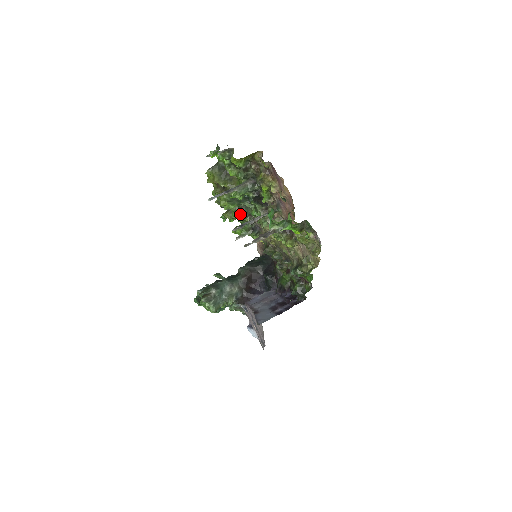
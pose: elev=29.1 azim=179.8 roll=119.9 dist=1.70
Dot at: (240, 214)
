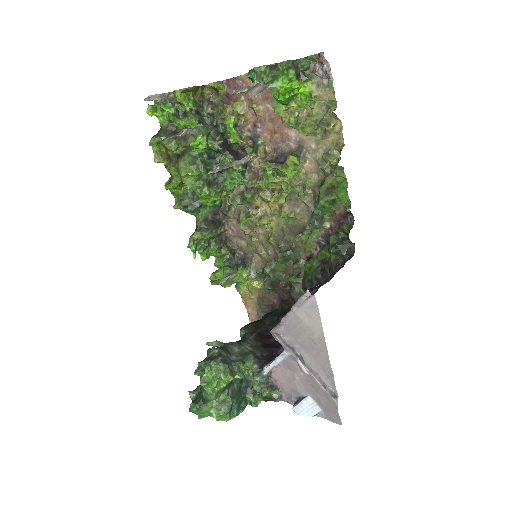
Dot at: (212, 190)
